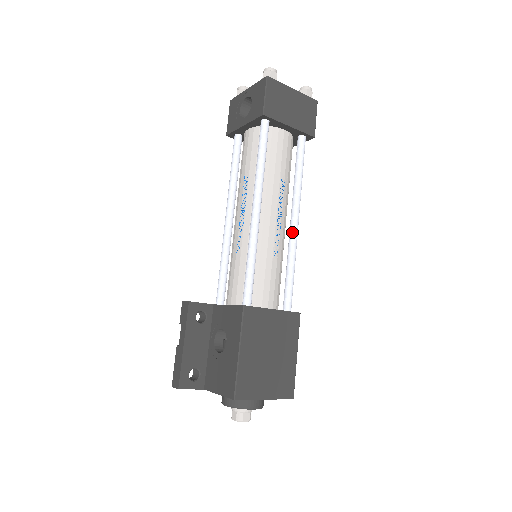
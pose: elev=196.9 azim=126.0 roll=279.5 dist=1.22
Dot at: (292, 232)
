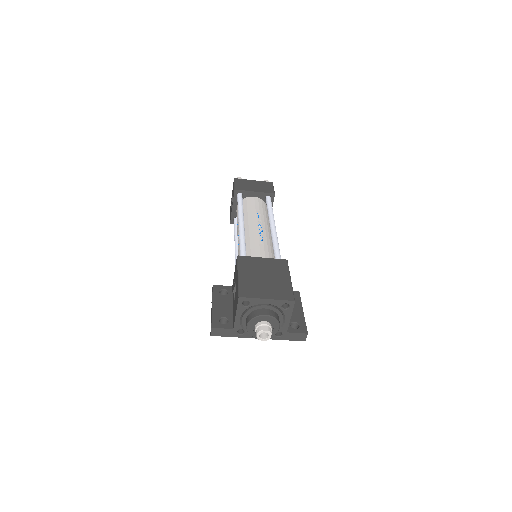
Dot at: (271, 231)
